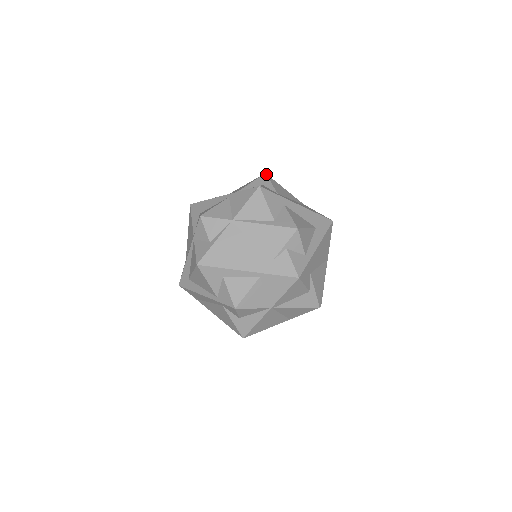
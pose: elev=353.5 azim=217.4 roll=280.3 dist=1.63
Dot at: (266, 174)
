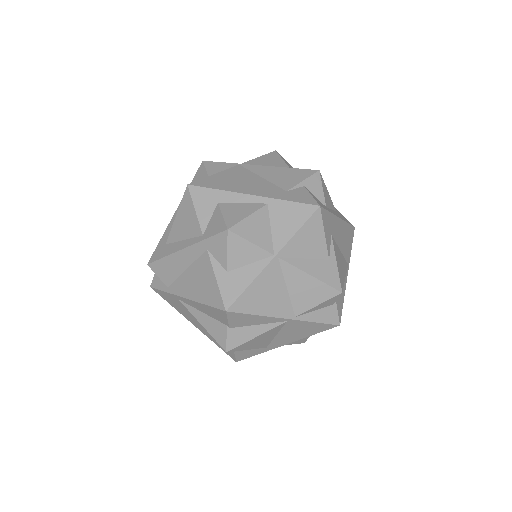
Dot at: occluded
